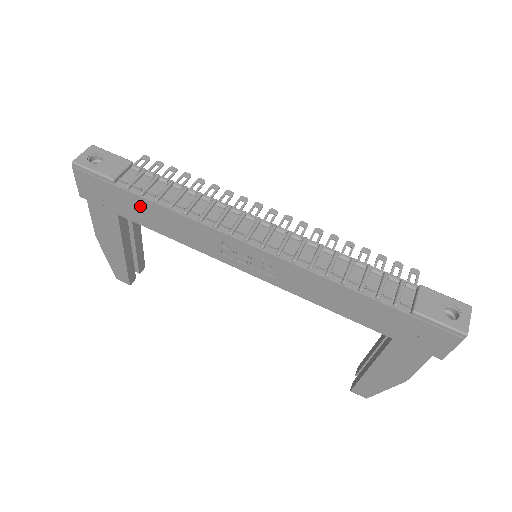
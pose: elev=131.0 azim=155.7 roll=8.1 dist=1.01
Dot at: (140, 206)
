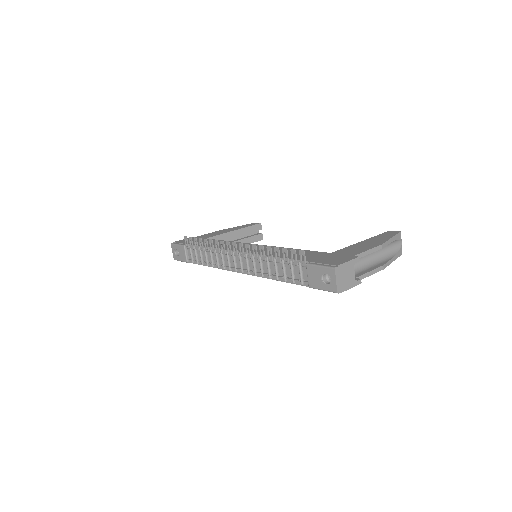
Dot at: occluded
